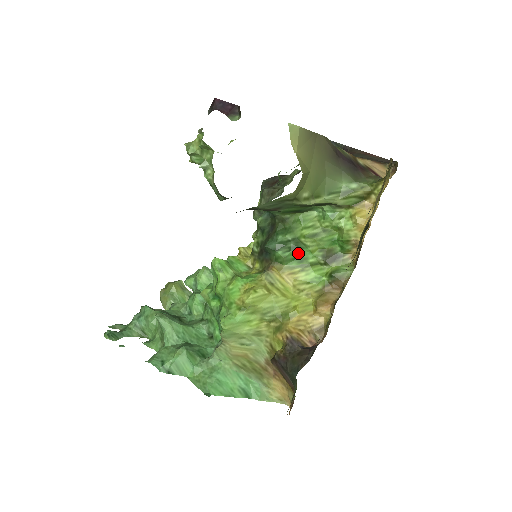
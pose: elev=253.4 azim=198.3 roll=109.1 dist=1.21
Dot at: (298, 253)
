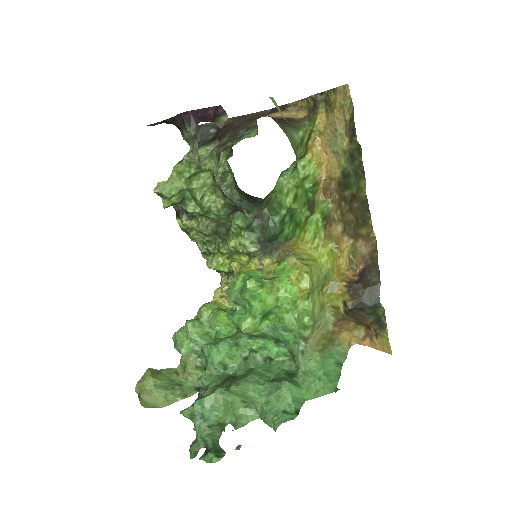
Dot at: (295, 220)
